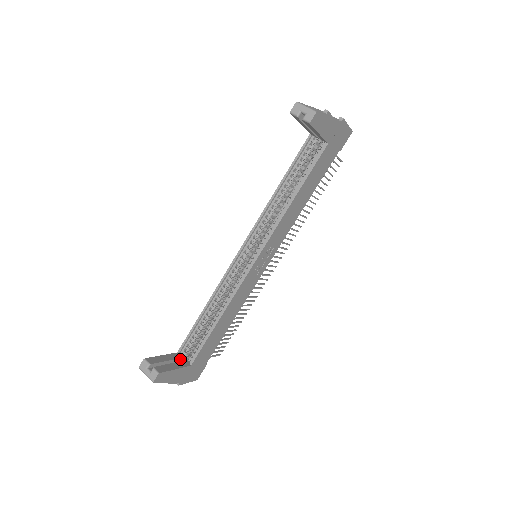
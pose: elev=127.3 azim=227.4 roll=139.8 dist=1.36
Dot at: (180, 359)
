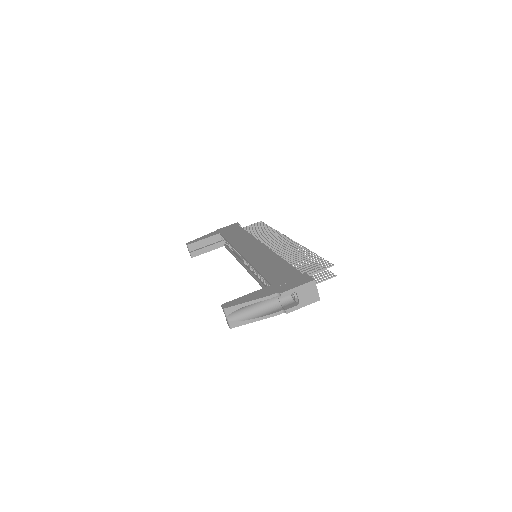
Dot at: (220, 238)
